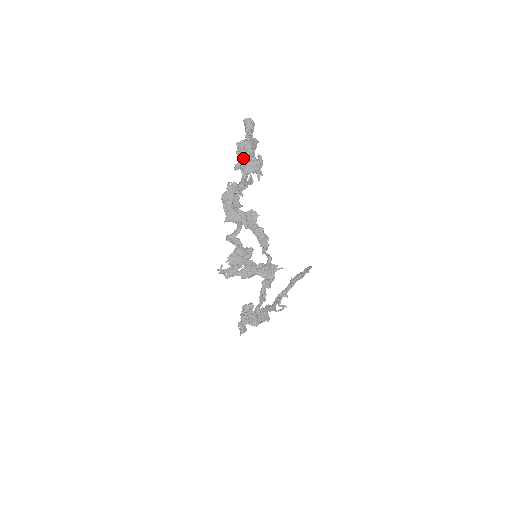
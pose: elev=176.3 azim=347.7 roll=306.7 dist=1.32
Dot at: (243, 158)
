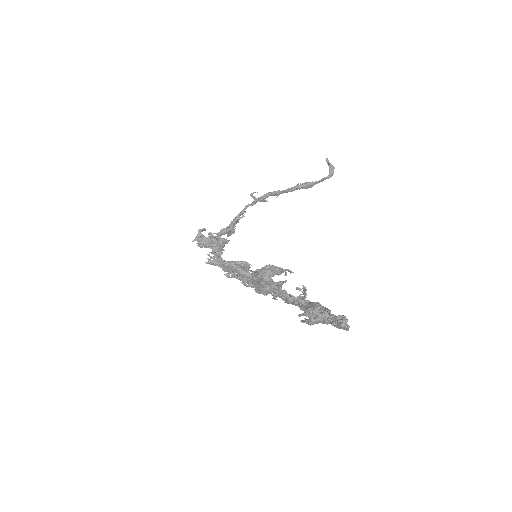
Dot at: occluded
